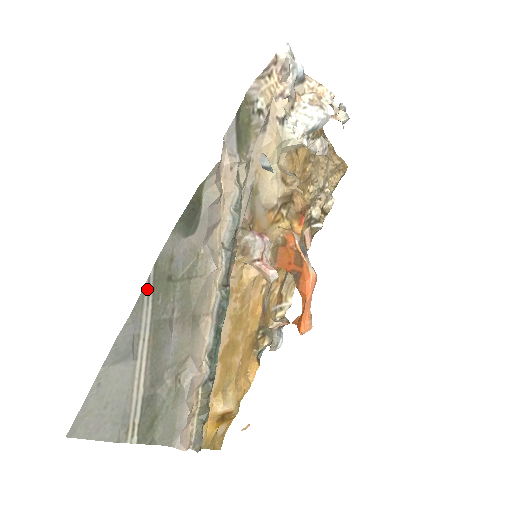
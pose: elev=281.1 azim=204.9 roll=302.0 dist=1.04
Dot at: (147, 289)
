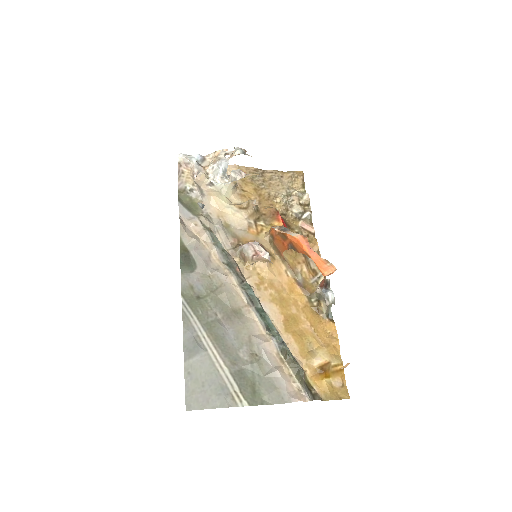
Dot at: (186, 309)
